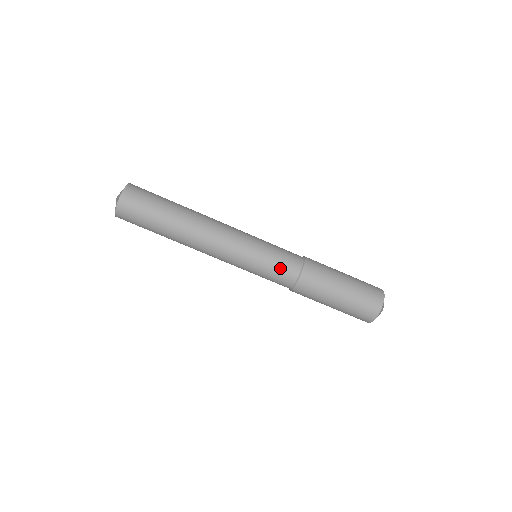
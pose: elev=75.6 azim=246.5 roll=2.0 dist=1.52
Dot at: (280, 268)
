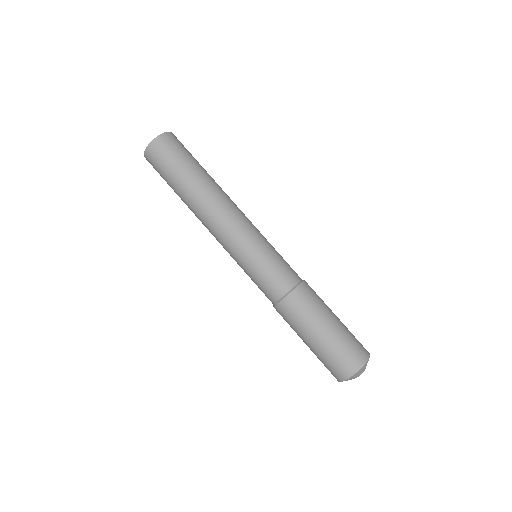
Dot at: (278, 271)
